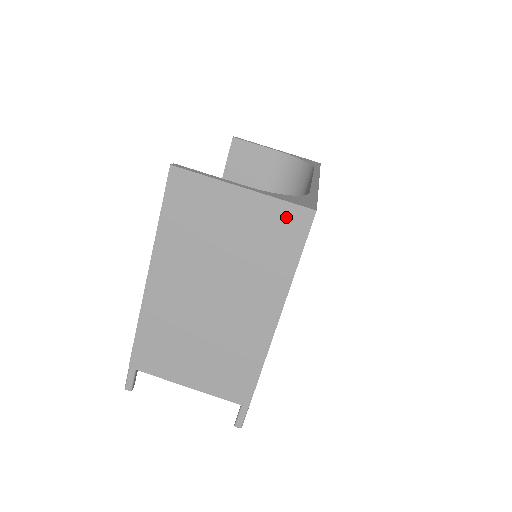
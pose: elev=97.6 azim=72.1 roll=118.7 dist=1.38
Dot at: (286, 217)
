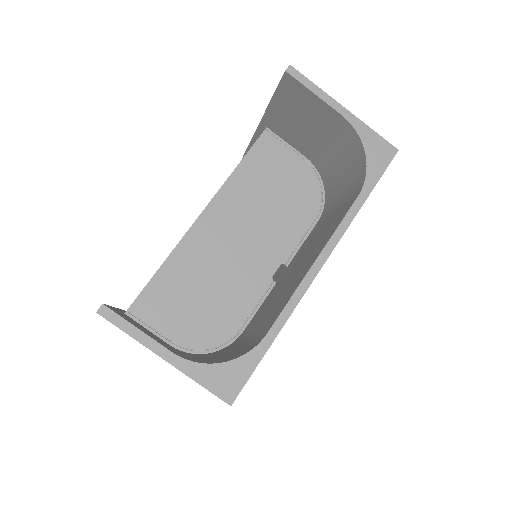
Dot at: occluded
